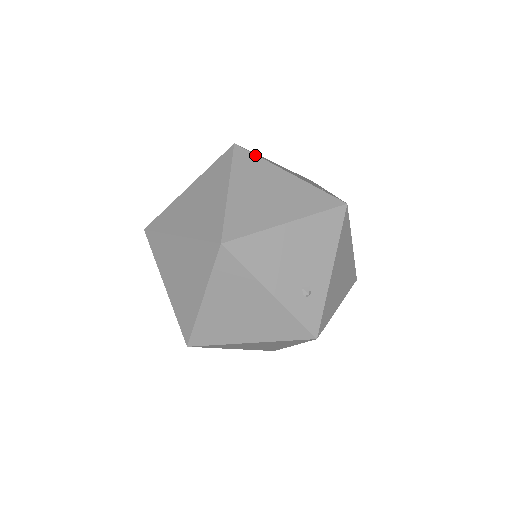
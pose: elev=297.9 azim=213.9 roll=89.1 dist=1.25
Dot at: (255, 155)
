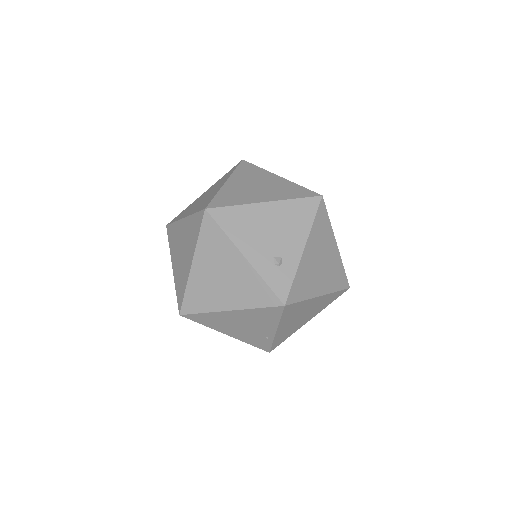
Dot at: (256, 166)
